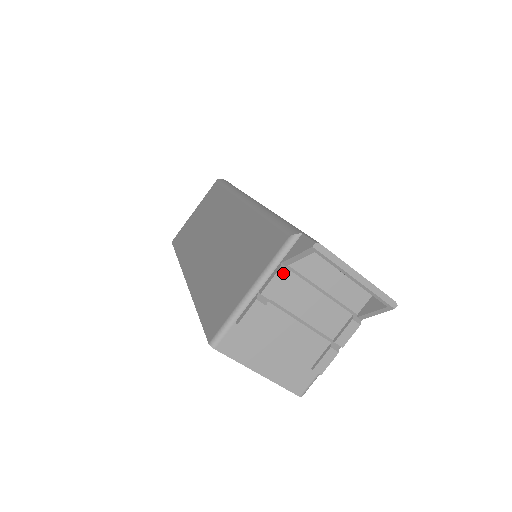
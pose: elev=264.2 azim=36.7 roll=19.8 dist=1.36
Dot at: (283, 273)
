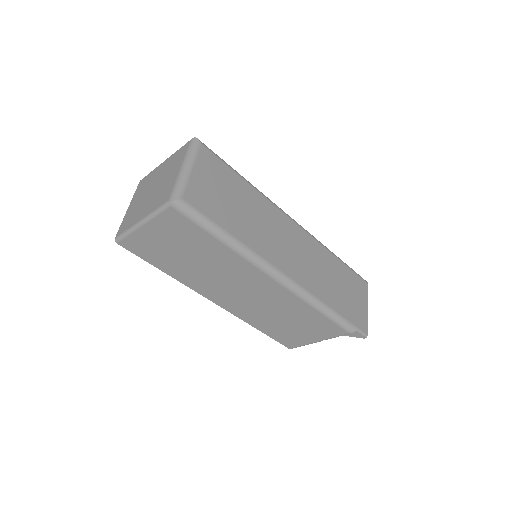
Dot at: occluded
